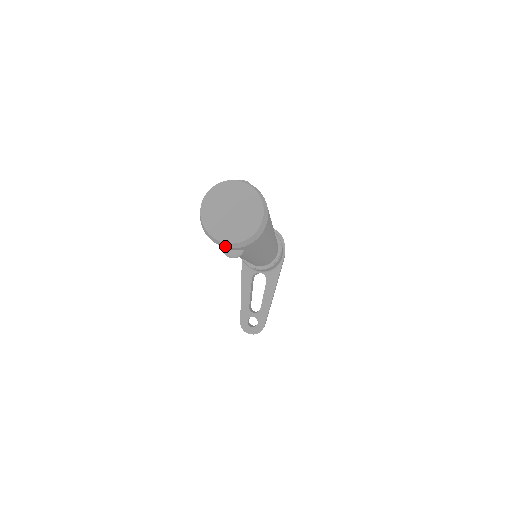
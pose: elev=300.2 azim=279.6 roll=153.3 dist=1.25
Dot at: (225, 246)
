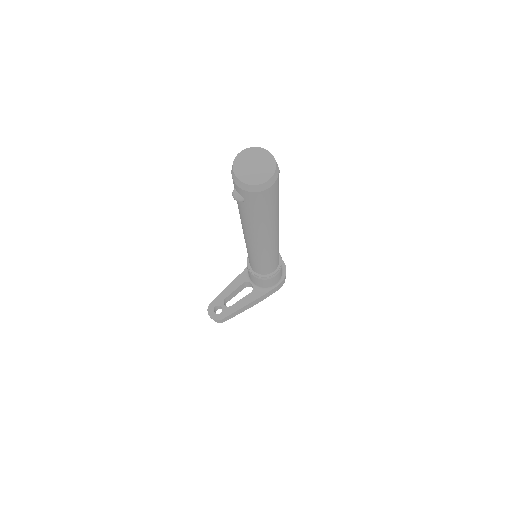
Dot at: (235, 181)
